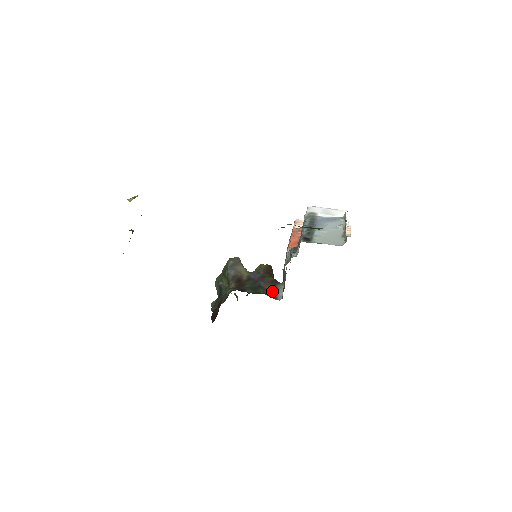
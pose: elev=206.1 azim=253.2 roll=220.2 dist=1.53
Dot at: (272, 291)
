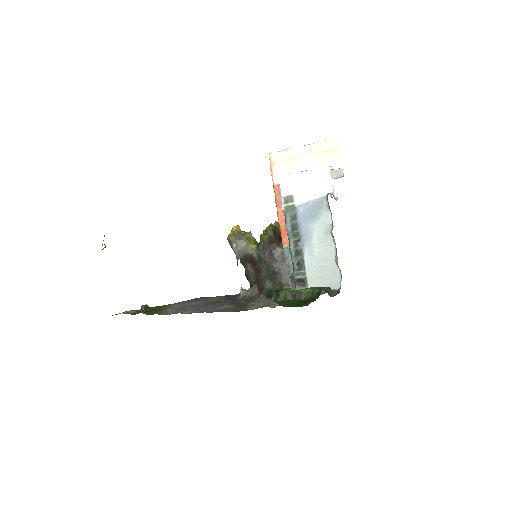
Dot at: (288, 275)
